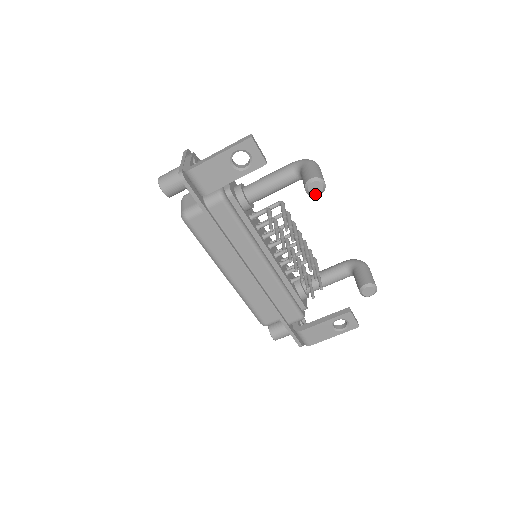
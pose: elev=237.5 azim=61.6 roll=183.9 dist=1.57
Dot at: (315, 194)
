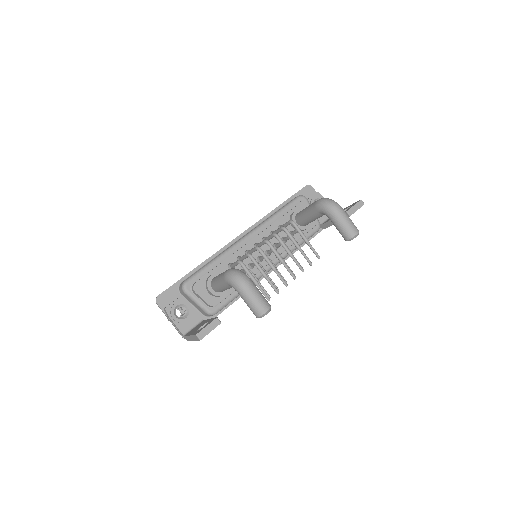
Dot at: occluded
